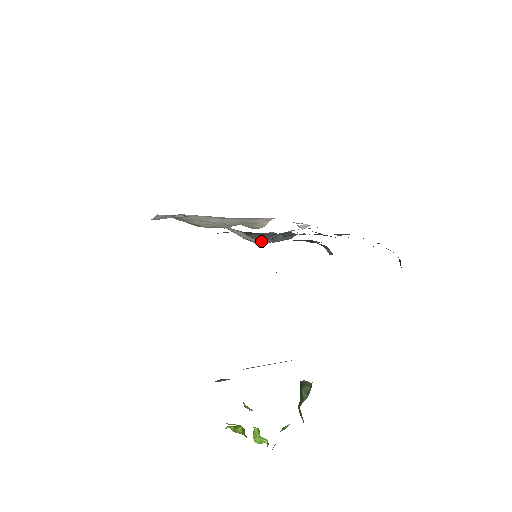
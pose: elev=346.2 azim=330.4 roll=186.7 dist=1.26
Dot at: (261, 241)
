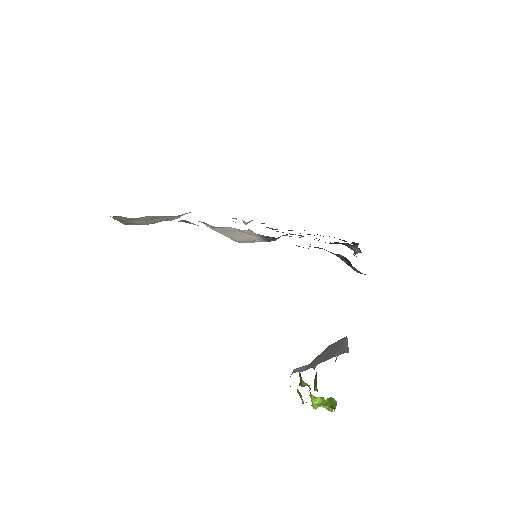
Dot at: occluded
